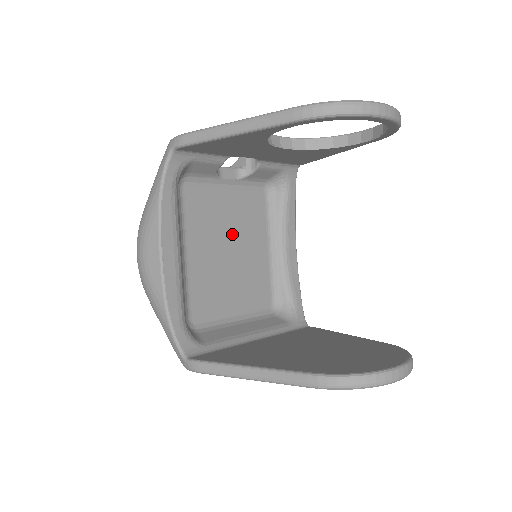
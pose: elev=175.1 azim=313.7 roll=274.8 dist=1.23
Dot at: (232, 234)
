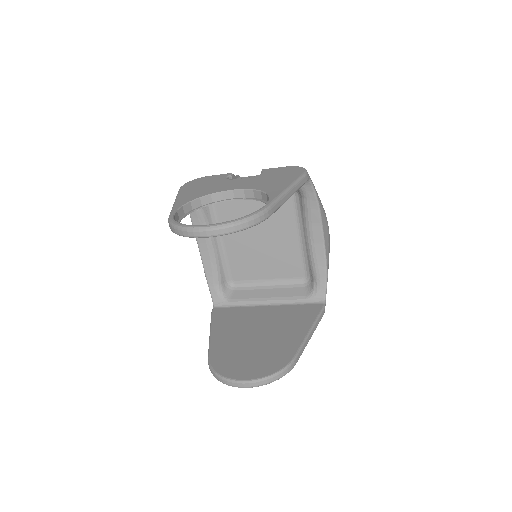
Dot at: (260, 229)
